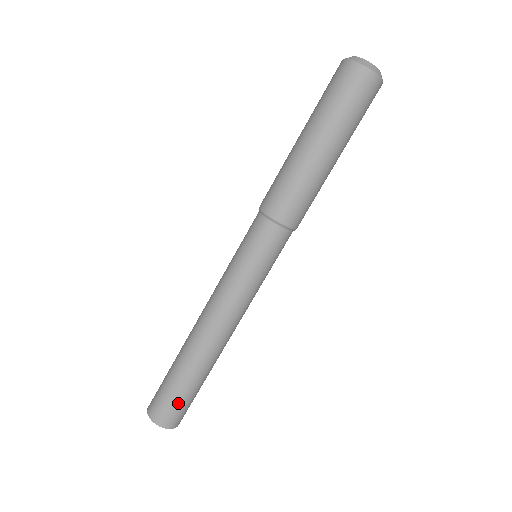
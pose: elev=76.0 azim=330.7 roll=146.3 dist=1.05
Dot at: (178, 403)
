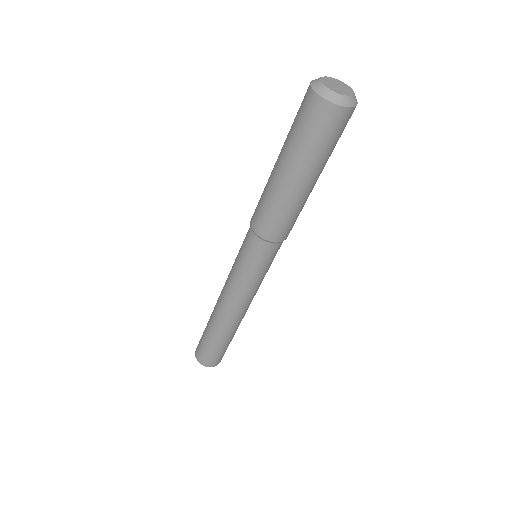
Dot at: (221, 353)
